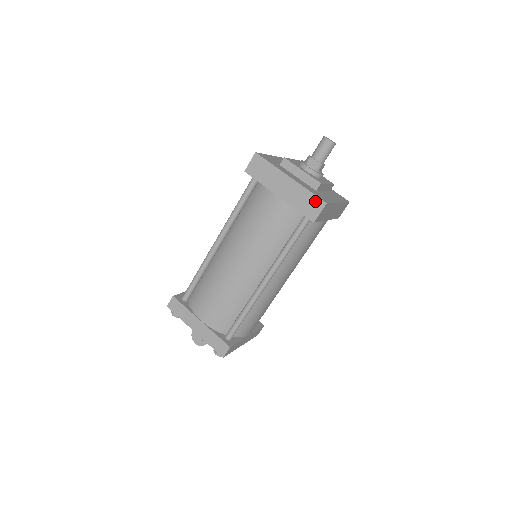
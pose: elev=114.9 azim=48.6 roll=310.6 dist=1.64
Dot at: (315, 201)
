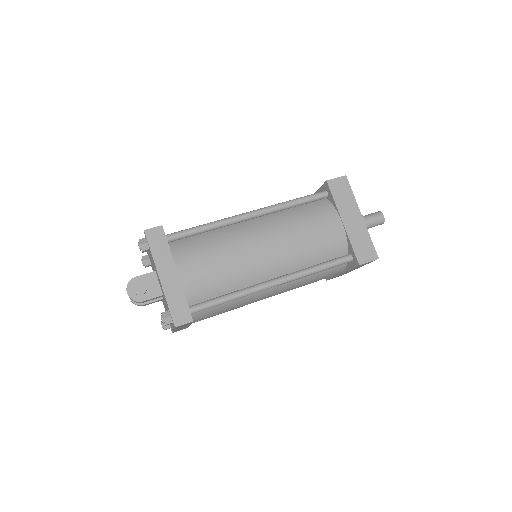
Dot at: (371, 250)
